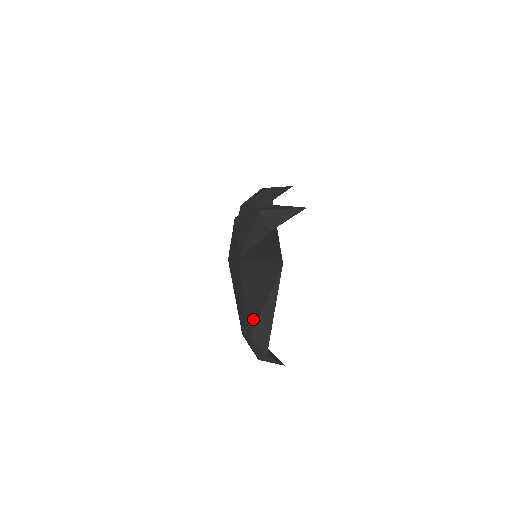
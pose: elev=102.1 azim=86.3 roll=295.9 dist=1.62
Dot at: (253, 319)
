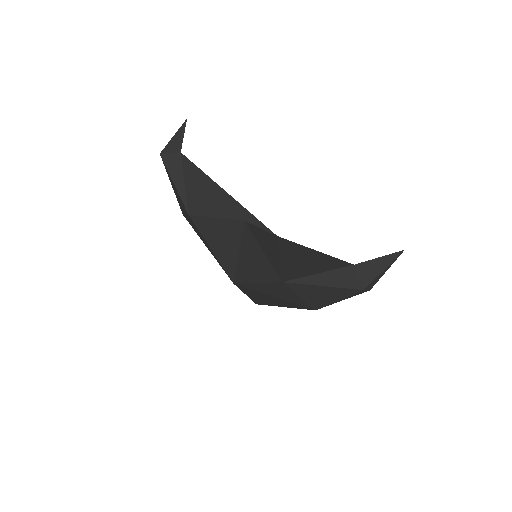
Dot at: occluded
